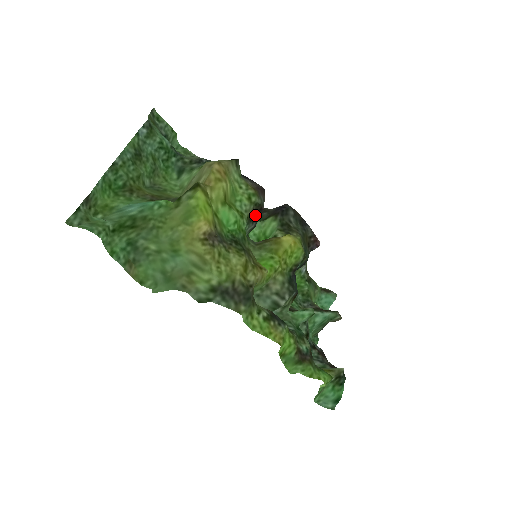
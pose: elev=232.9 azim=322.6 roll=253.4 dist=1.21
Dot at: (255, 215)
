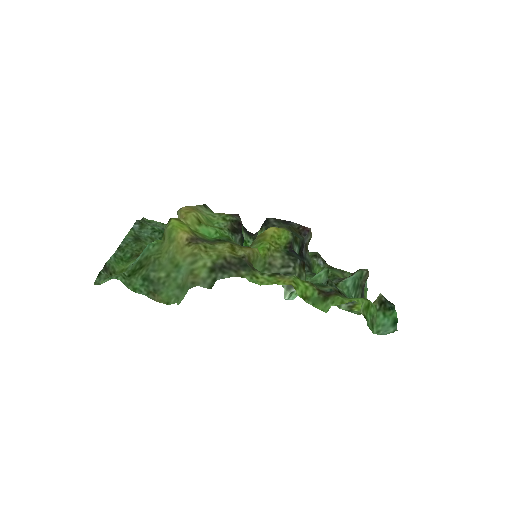
Dot at: (237, 229)
